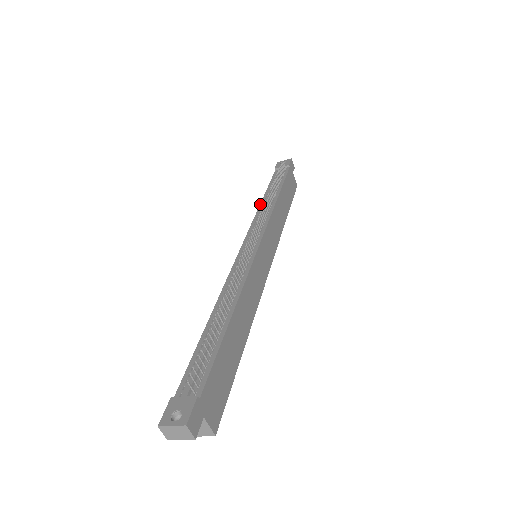
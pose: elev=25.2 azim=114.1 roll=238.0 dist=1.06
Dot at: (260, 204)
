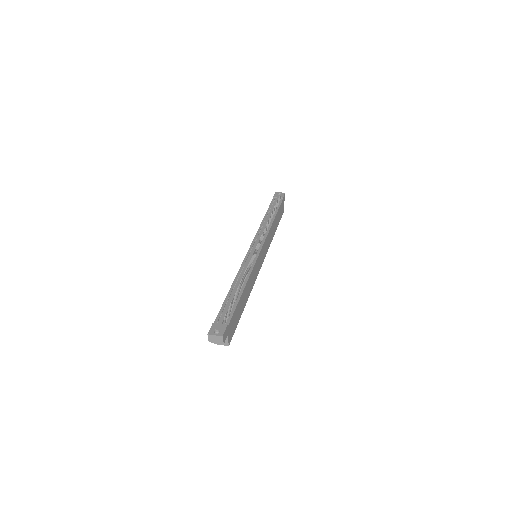
Dot at: (262, 222)
